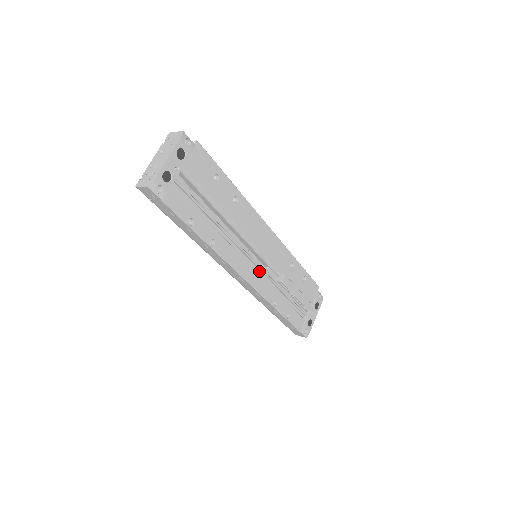
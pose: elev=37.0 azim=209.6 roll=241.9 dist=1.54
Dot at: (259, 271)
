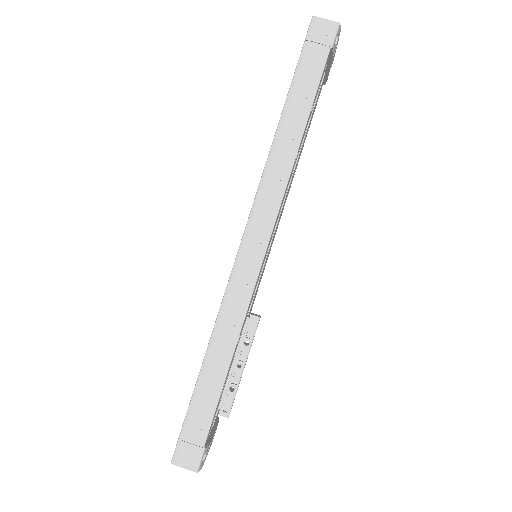
Dot at: occluded
